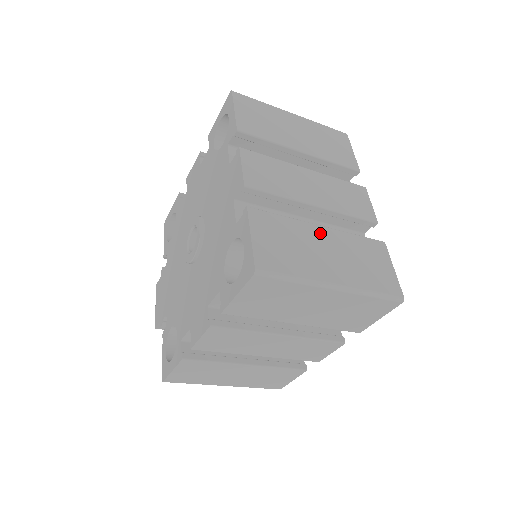
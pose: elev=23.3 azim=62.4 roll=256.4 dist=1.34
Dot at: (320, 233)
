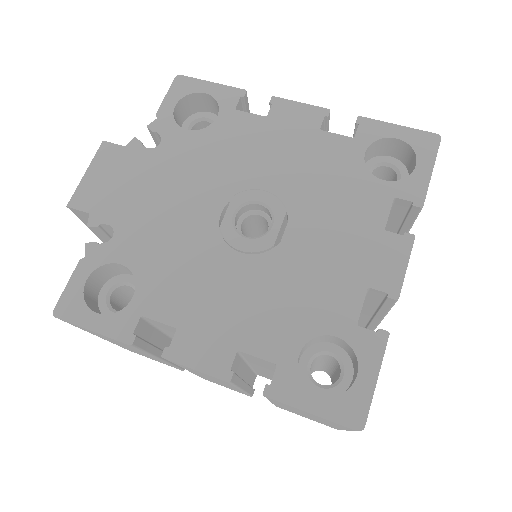
Dot at: occluded
